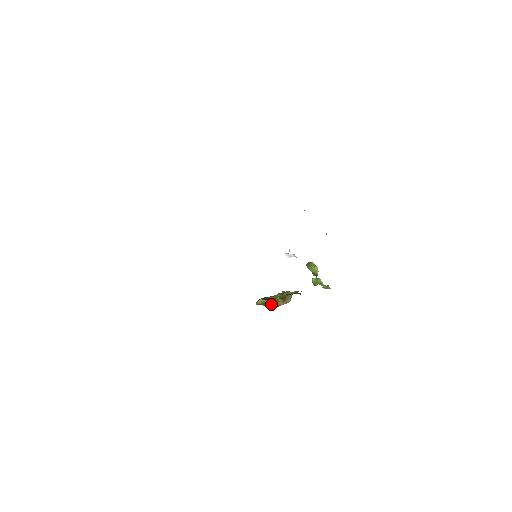
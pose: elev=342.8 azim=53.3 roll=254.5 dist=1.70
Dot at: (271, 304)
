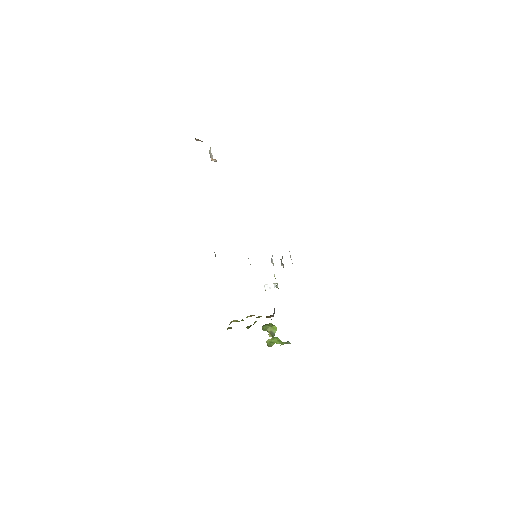
Dot at: occluded
